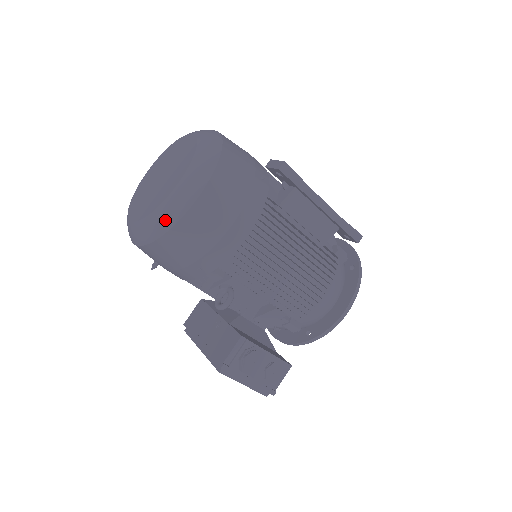
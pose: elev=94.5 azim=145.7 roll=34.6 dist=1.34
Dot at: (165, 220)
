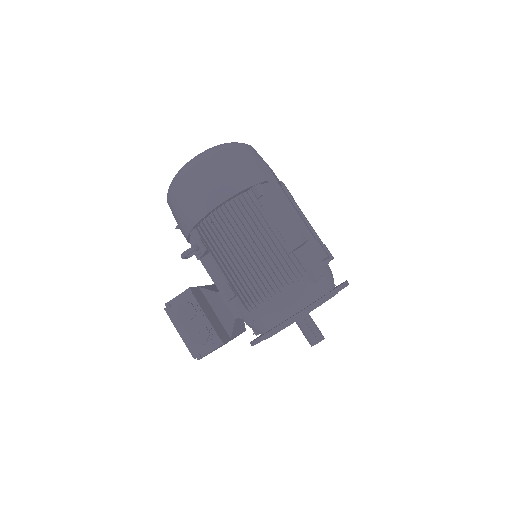
Dot at: (174, 180)
